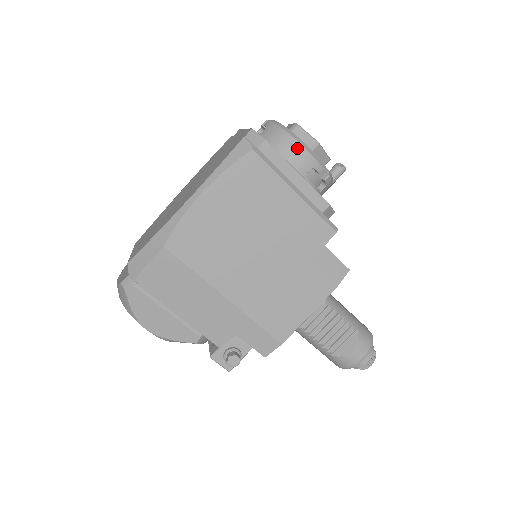
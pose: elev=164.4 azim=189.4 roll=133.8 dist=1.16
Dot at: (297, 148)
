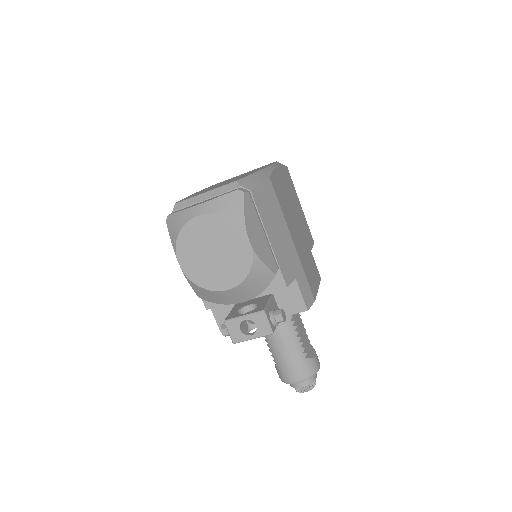
Dot at: occluded
